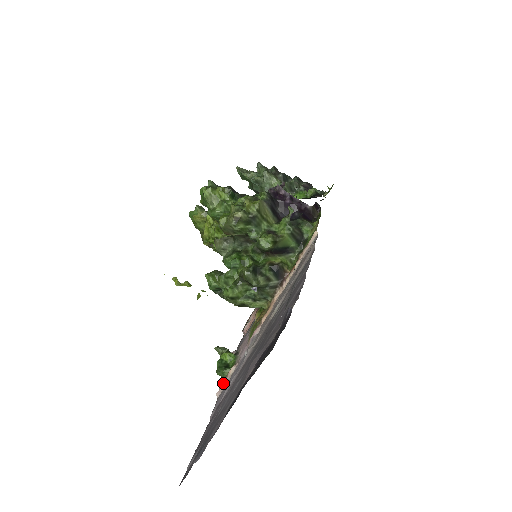
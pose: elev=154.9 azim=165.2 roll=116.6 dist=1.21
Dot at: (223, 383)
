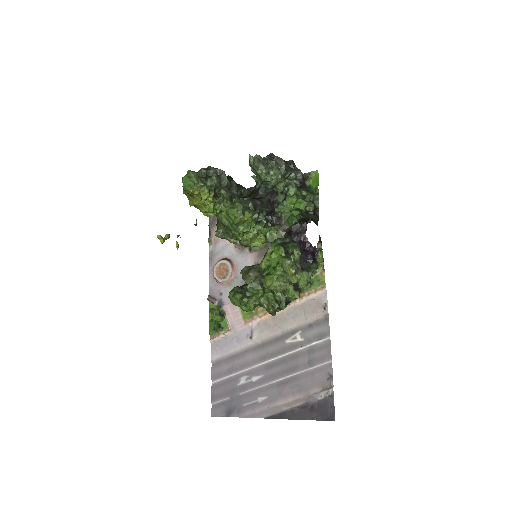
Dot at: (217, 337)
